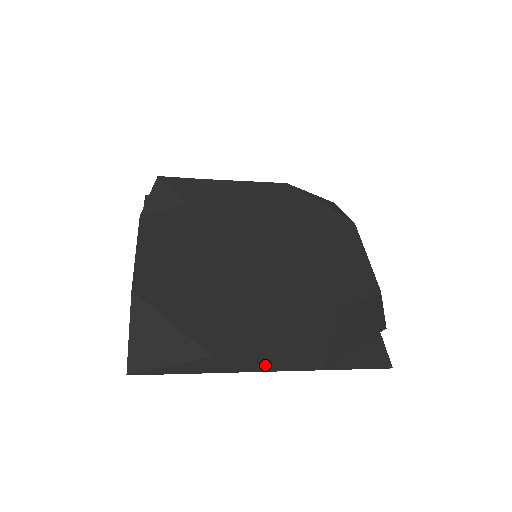
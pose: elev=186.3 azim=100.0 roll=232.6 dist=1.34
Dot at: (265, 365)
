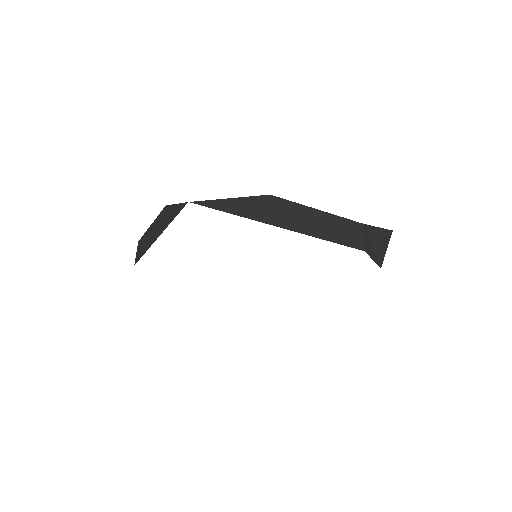
Dot at: (316, 226)
